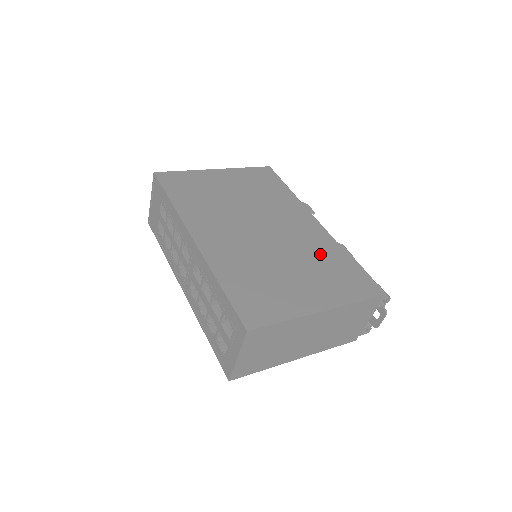
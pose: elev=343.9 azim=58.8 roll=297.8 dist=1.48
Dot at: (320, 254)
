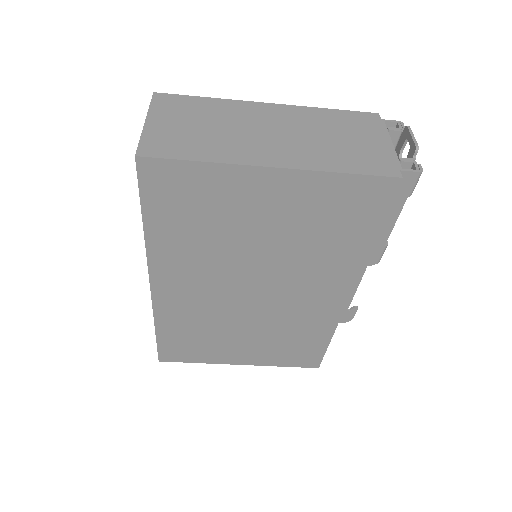
Dot at: occluded
